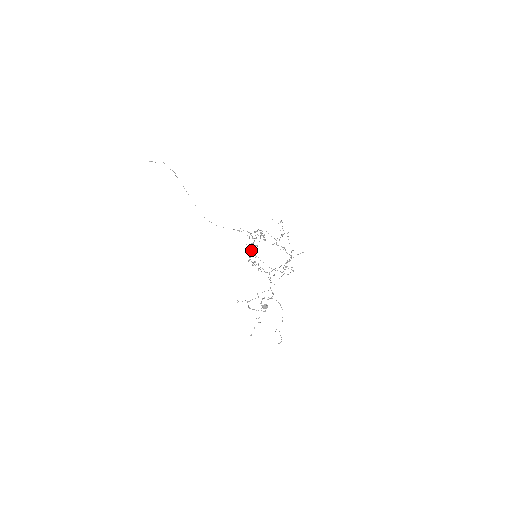
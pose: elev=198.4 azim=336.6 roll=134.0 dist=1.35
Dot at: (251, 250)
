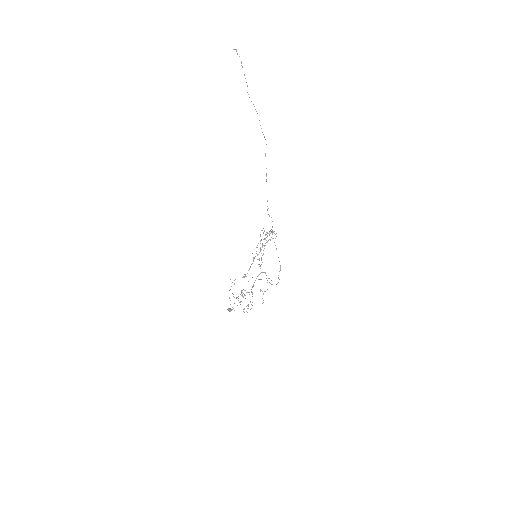
Dot at: occluded
